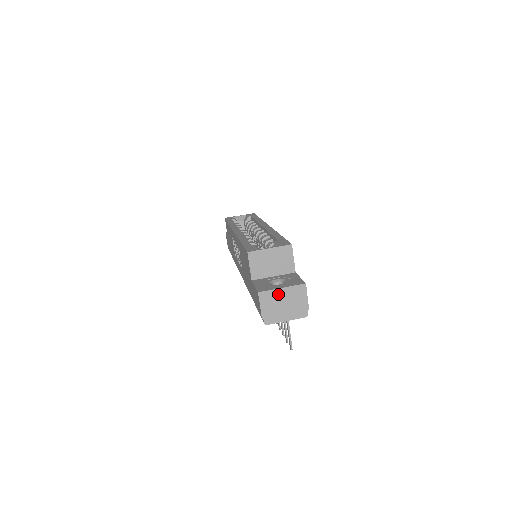
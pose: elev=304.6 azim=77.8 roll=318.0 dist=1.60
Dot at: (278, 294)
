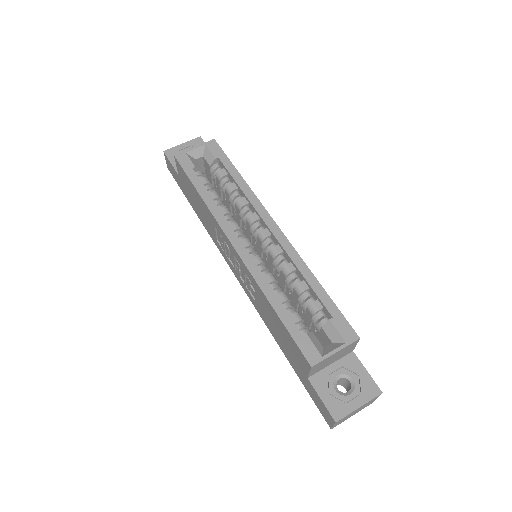
Dot at: (353, 412)
